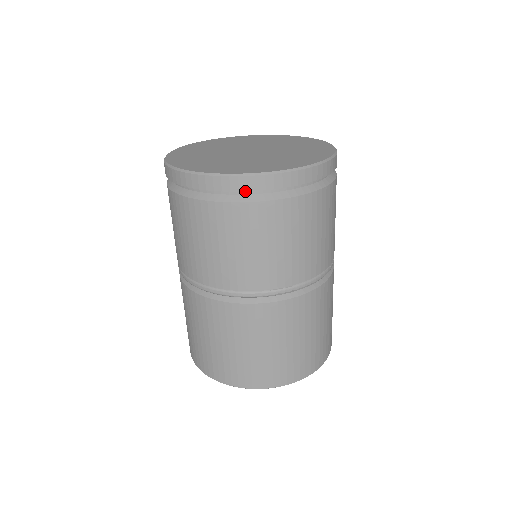
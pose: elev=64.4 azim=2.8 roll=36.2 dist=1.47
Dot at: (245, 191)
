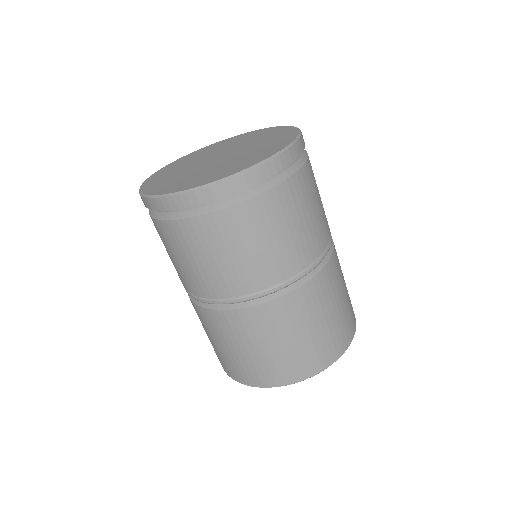
Dot at: occluded
